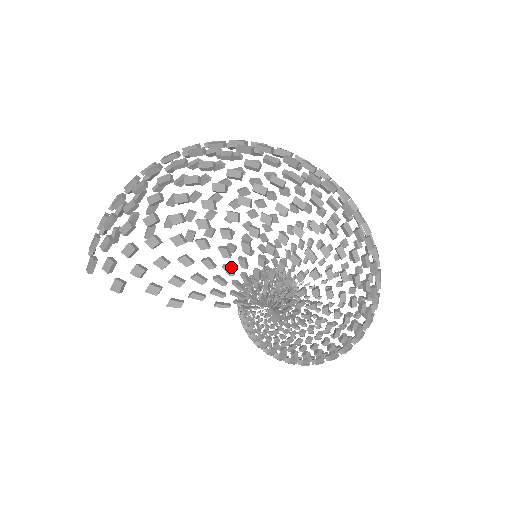
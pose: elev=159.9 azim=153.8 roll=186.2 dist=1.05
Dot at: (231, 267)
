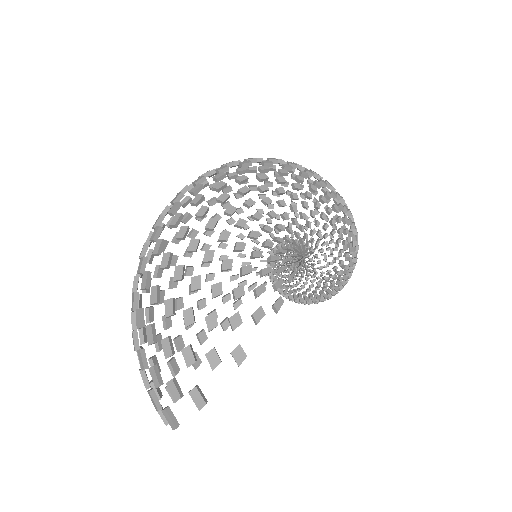
Dot at: (266, 243)
